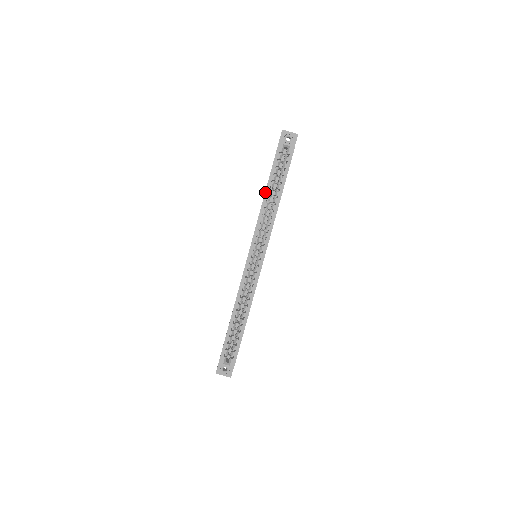
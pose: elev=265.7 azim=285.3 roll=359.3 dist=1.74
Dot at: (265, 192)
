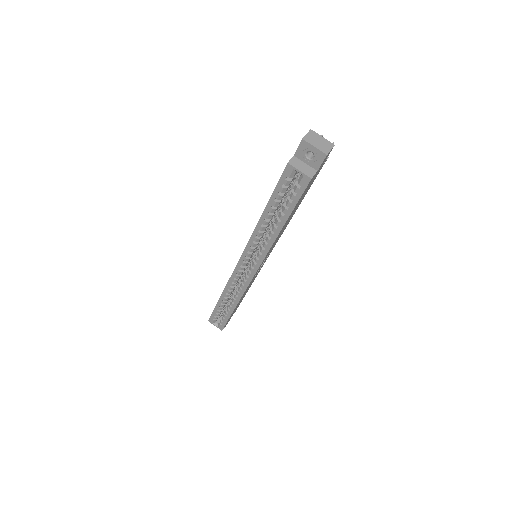
Dot at: (261, 215)
